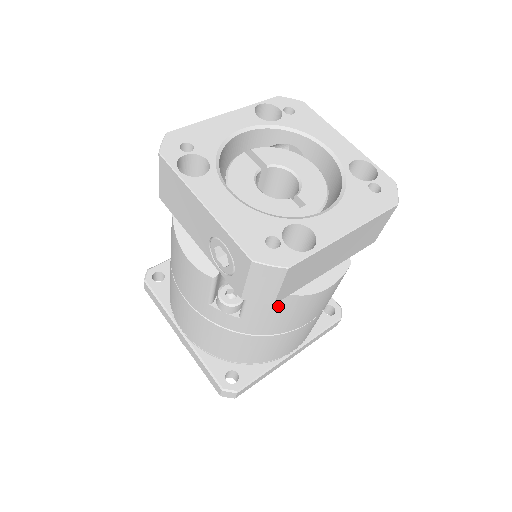
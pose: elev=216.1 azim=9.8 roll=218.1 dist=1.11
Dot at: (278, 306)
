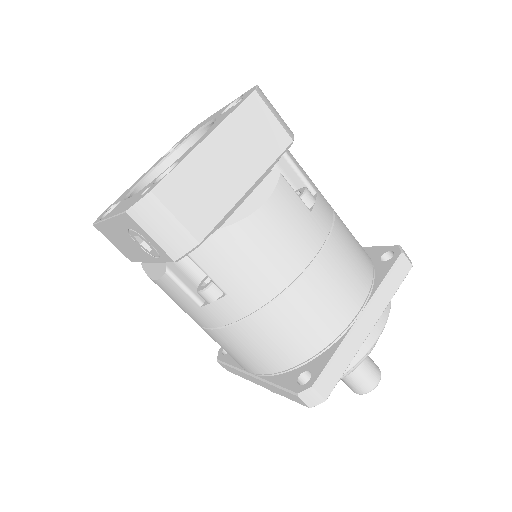
Dot at: (230, 251)
